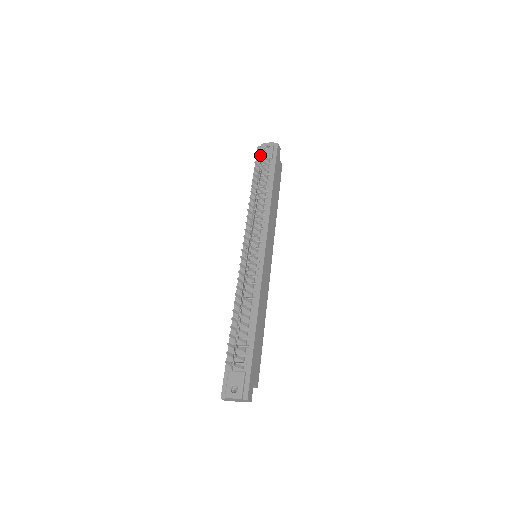
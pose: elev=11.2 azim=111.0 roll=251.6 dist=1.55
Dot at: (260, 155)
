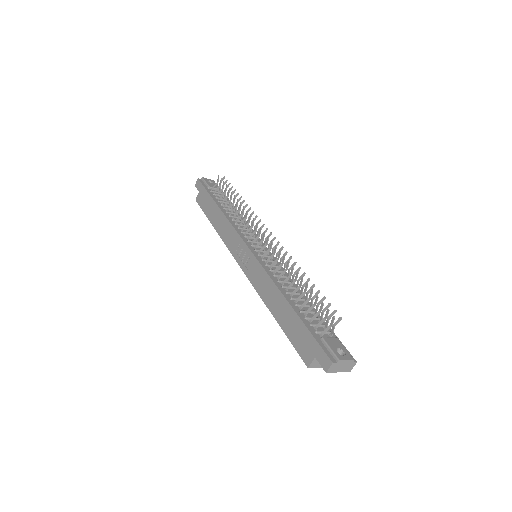
Dot at: (218, 181)
